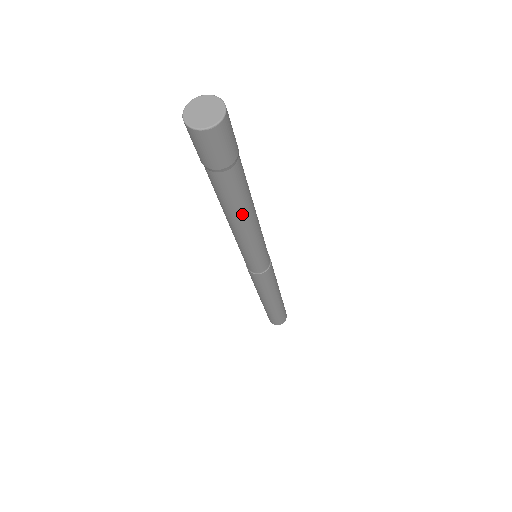
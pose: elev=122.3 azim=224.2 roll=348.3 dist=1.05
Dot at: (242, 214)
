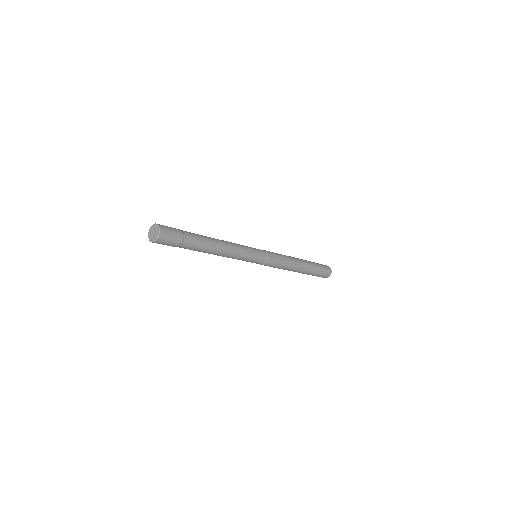
Dot at: (213, 251)
